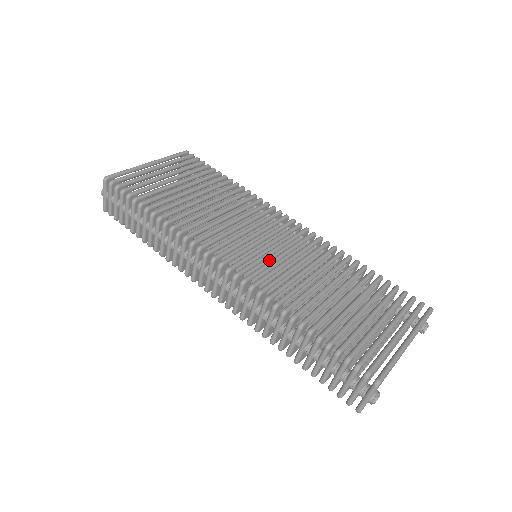
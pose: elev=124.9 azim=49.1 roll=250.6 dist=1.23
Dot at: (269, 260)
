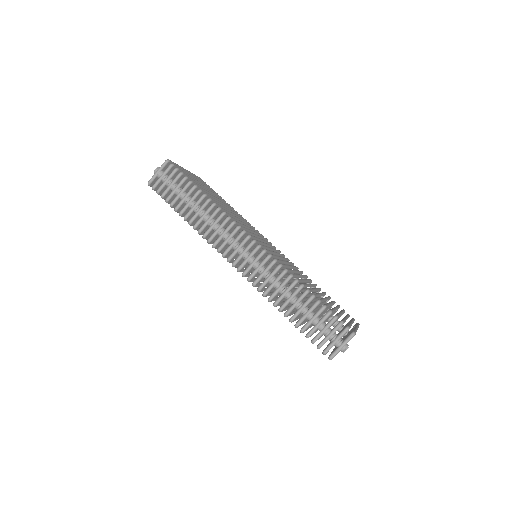
Dot at: occluded
